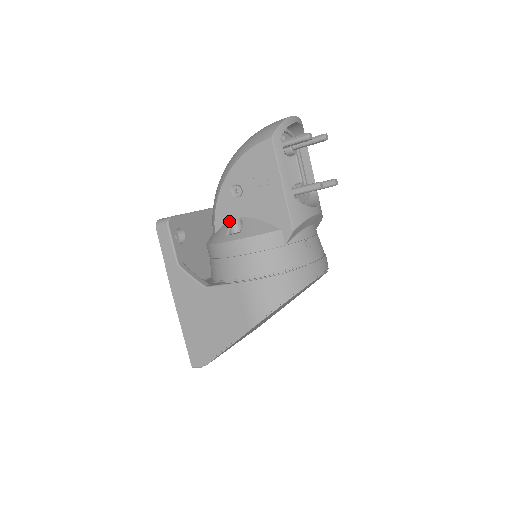
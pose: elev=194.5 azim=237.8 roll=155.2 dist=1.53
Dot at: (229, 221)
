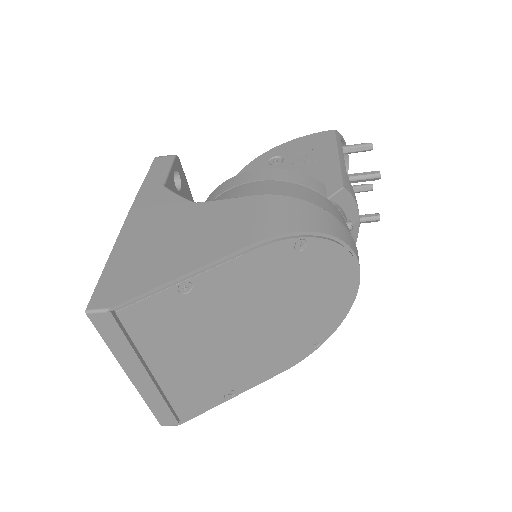
Dot at: occluded
